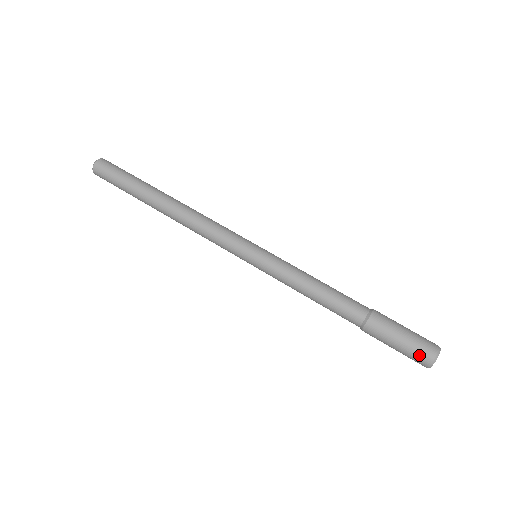
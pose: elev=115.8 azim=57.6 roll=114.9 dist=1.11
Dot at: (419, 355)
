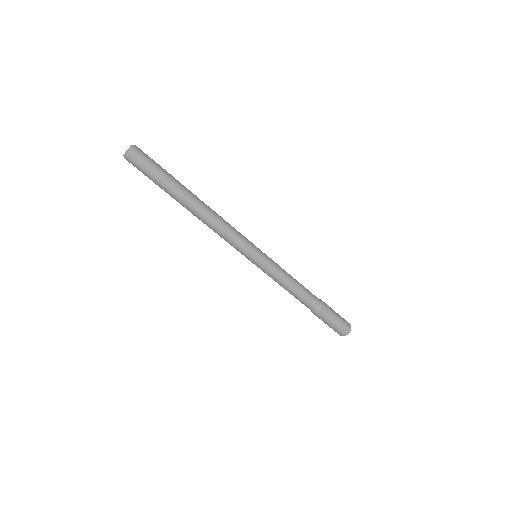
Dot at: occluded
